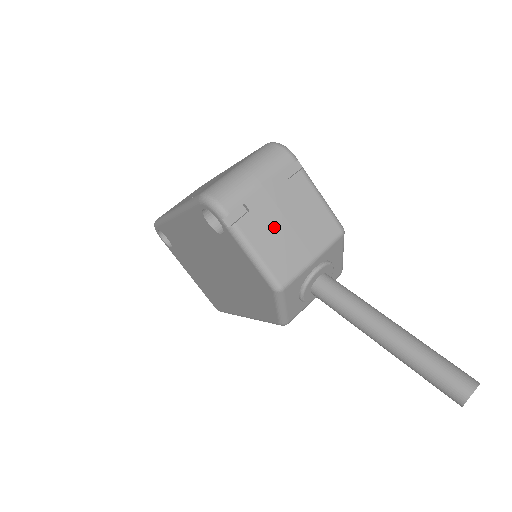
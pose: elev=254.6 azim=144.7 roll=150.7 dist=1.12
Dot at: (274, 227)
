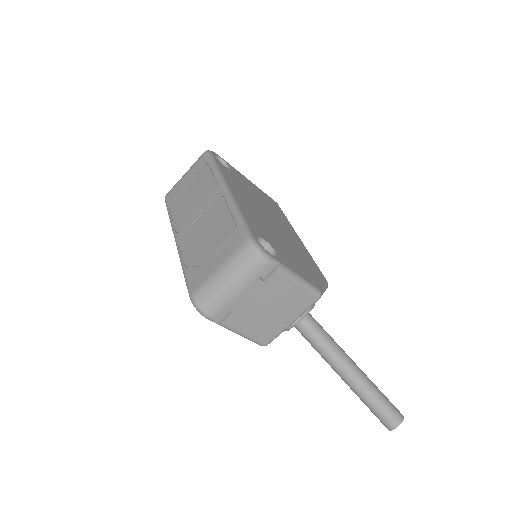
Dot at: (255, 315)
